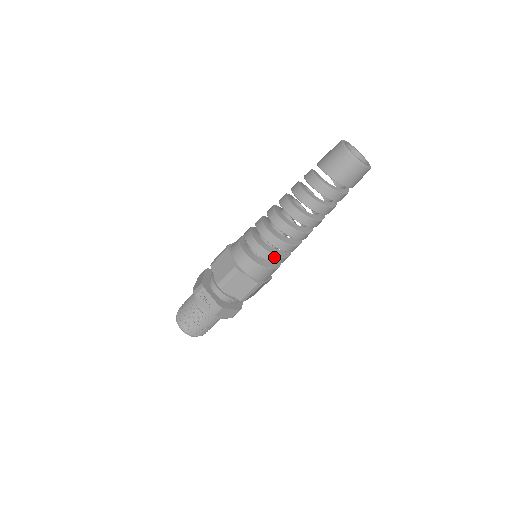
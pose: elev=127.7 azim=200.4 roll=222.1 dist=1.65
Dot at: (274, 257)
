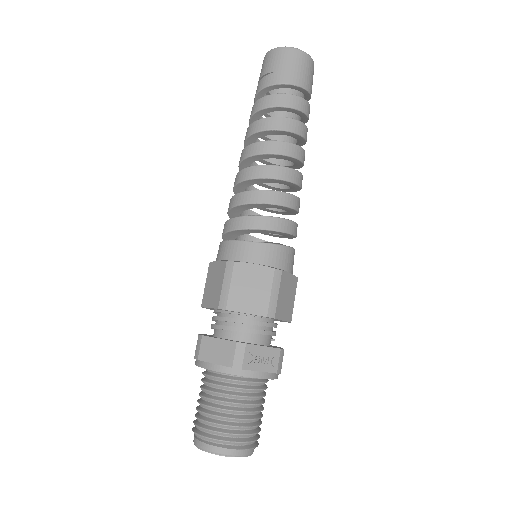
Dot at: (296, 226)
